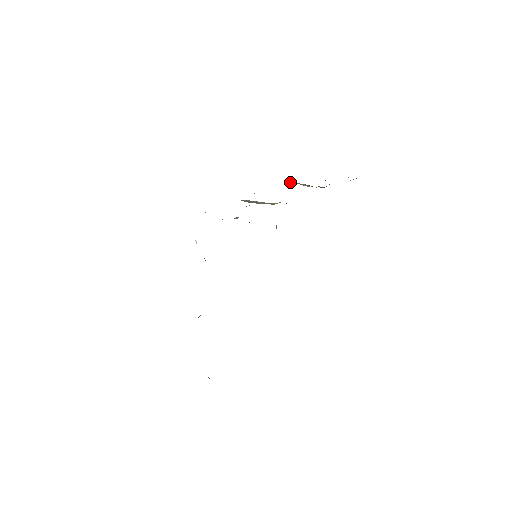
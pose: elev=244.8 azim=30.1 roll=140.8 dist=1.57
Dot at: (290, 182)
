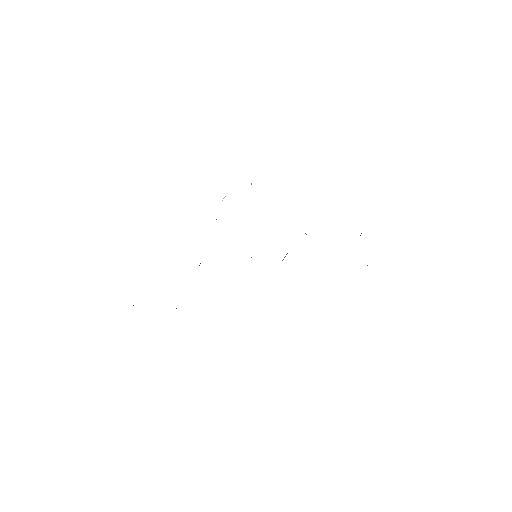
Dot at: occluded
